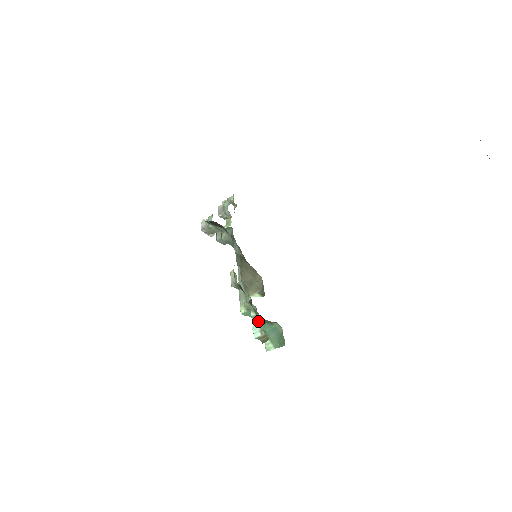
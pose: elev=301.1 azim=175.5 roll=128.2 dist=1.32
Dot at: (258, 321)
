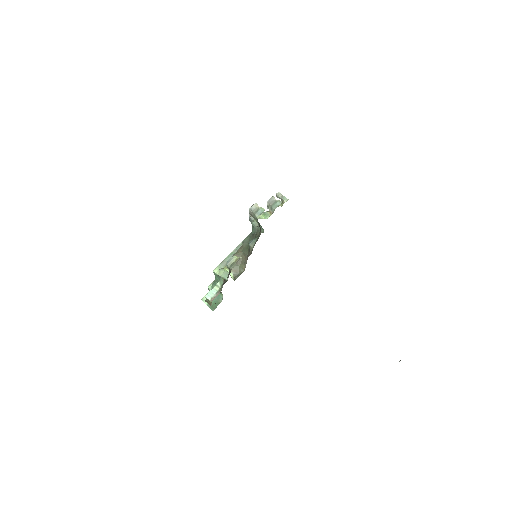
Dot at: (217, 291)
